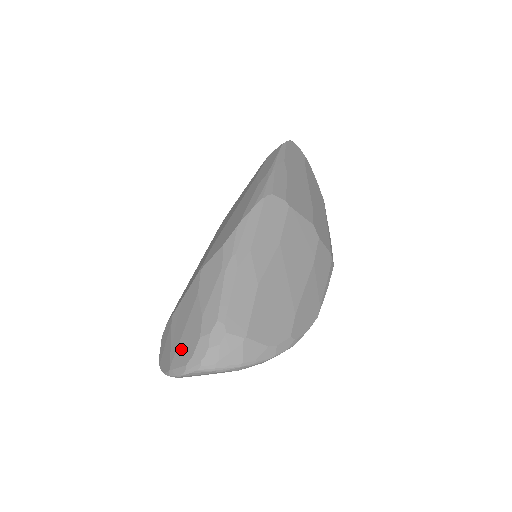
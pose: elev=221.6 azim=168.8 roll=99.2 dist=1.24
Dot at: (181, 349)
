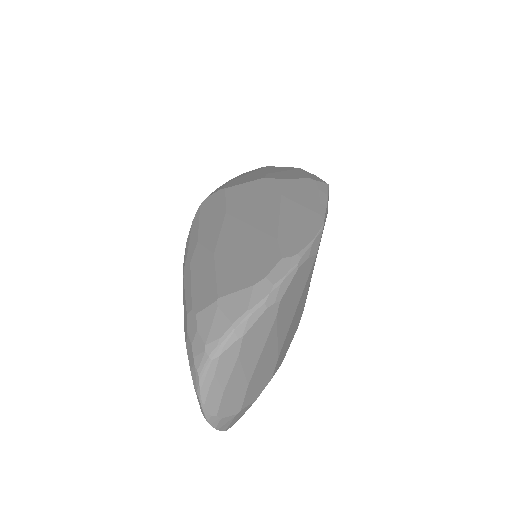
Dot at: occluded
